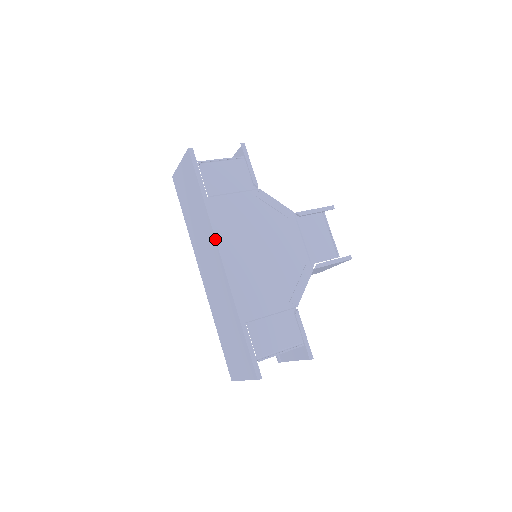
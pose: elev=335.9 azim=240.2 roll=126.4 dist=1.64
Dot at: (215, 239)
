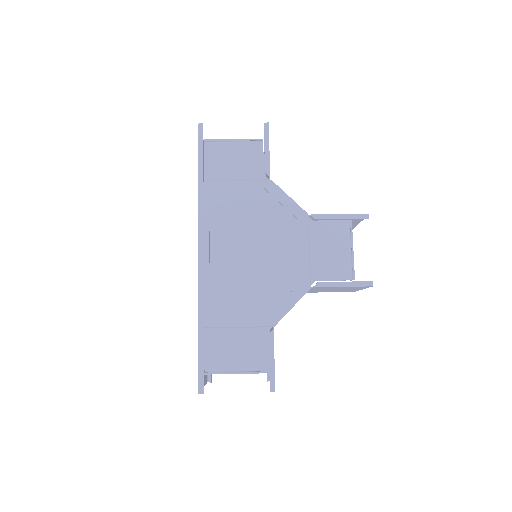
Dot at: (198, 228)
